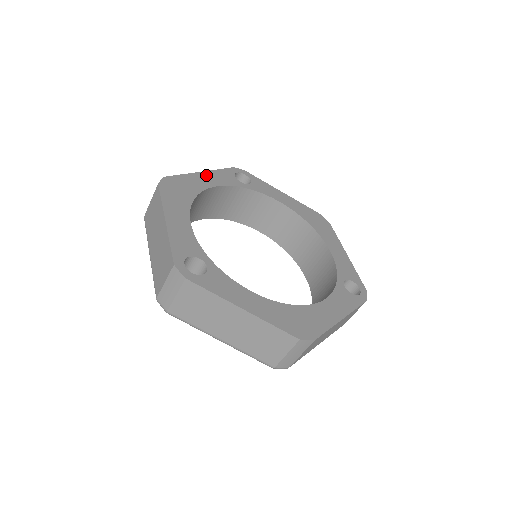
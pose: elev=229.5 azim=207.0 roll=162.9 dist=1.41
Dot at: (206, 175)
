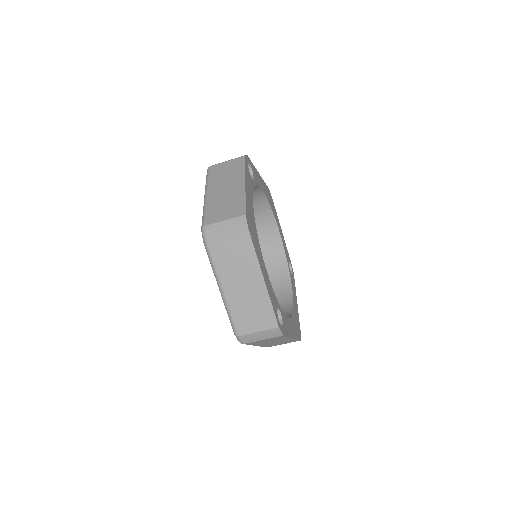
Dot at: (247, 186)
